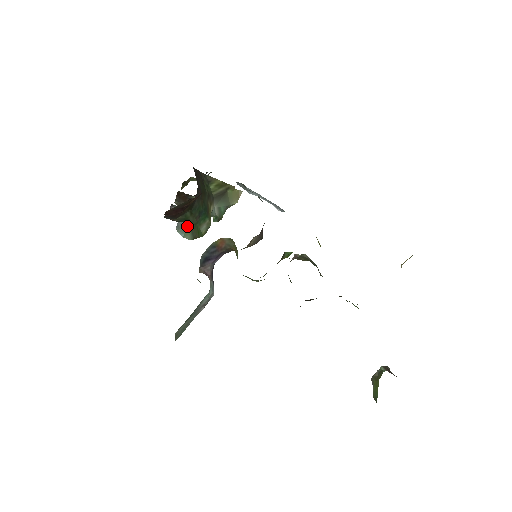
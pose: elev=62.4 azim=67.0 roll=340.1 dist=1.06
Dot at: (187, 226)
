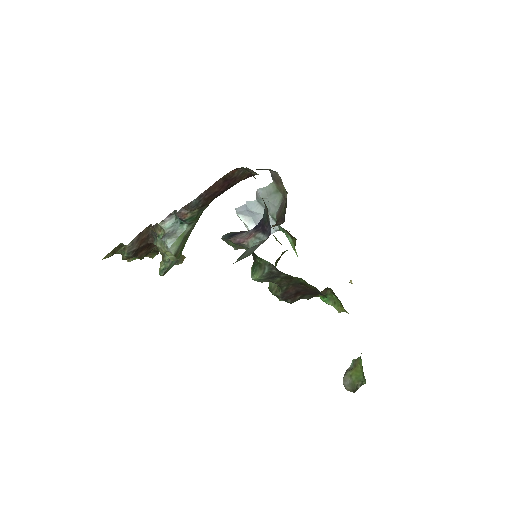
Dot at: (183, 233)
